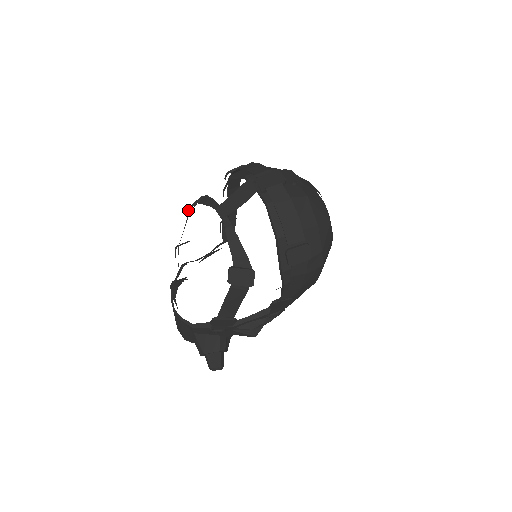
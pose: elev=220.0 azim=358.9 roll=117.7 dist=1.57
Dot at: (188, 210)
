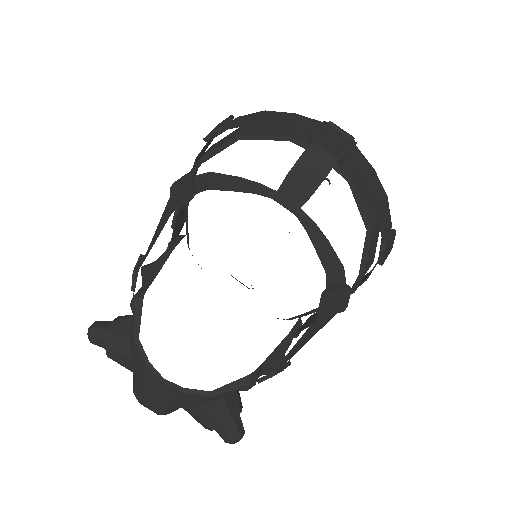
Dot at: (181, 203)
